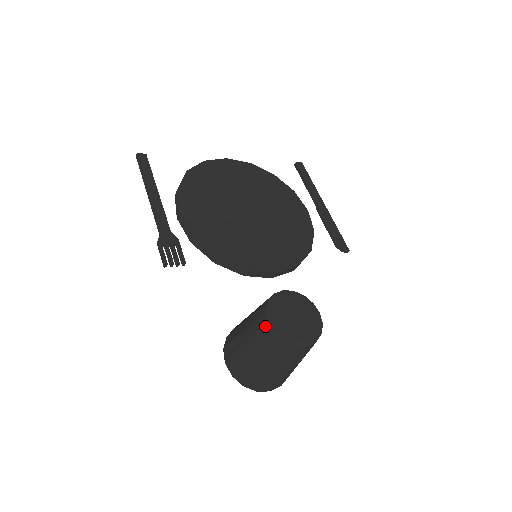
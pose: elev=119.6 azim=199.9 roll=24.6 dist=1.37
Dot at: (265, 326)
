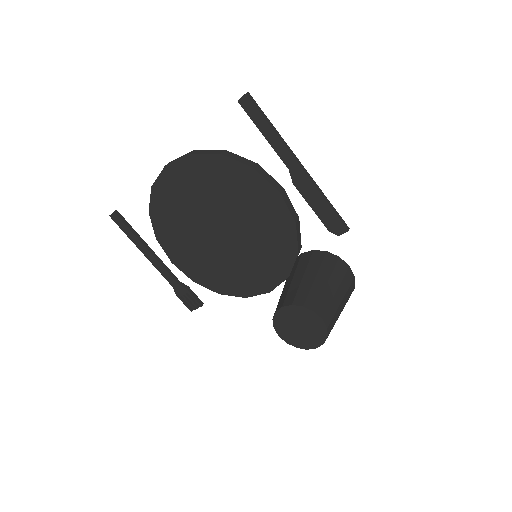
Dot at: occluded
